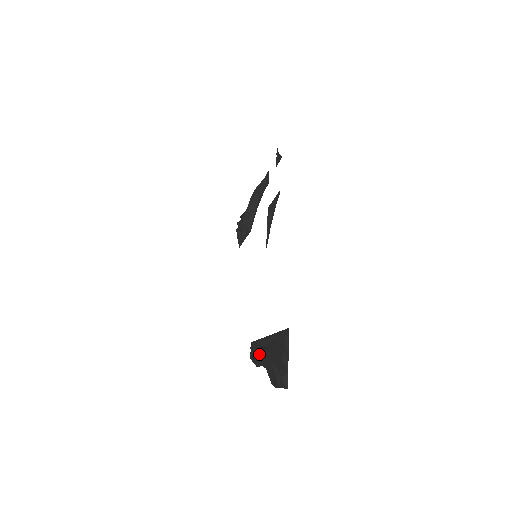
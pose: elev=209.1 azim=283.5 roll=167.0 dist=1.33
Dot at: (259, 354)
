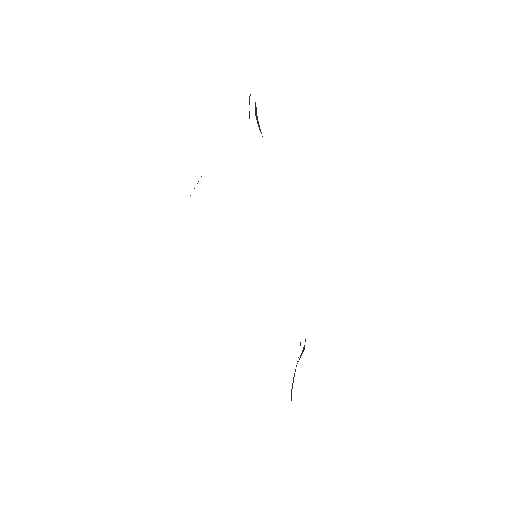
Dot at: occluded
